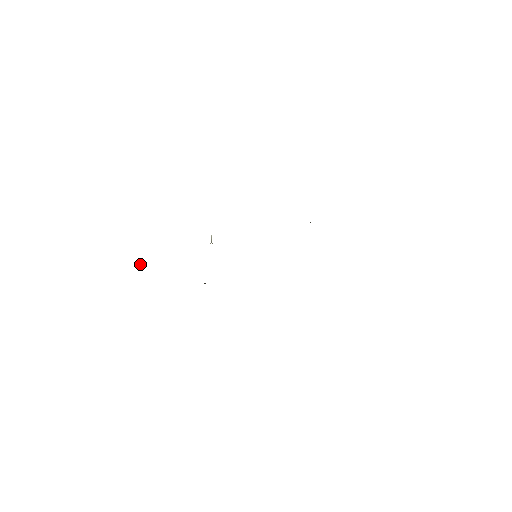
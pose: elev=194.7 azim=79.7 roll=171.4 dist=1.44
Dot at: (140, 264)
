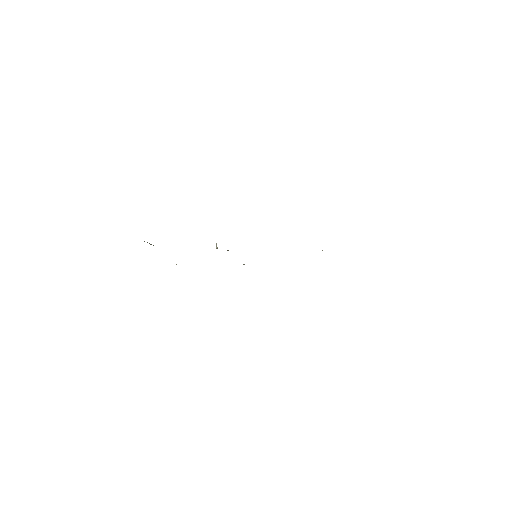
Dot at: occluded
